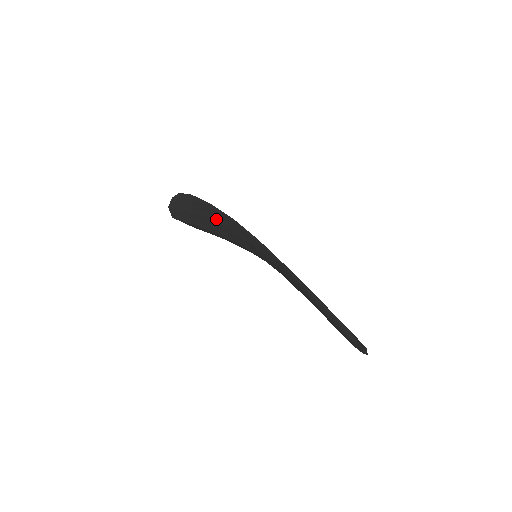
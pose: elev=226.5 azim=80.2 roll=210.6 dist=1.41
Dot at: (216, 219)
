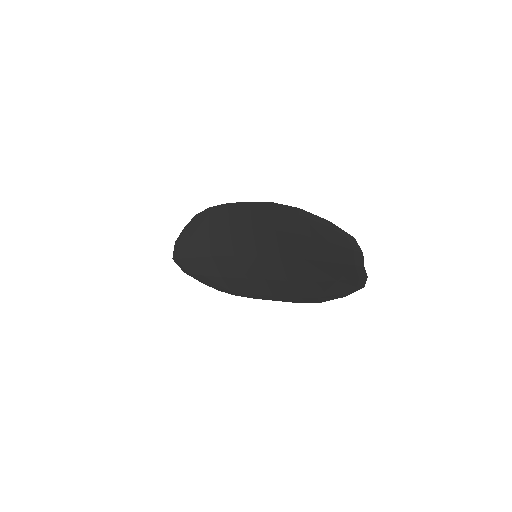
Dot at: (227, 224)
